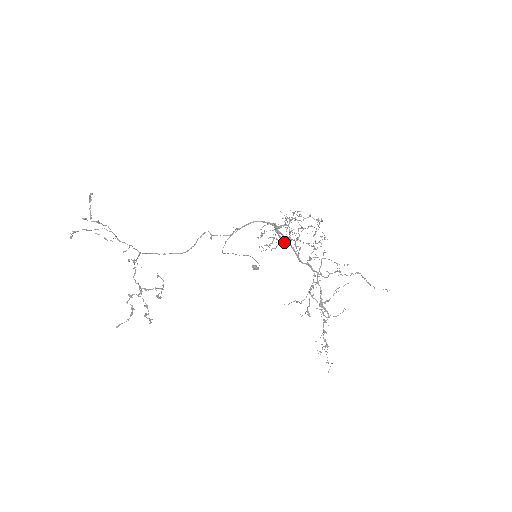
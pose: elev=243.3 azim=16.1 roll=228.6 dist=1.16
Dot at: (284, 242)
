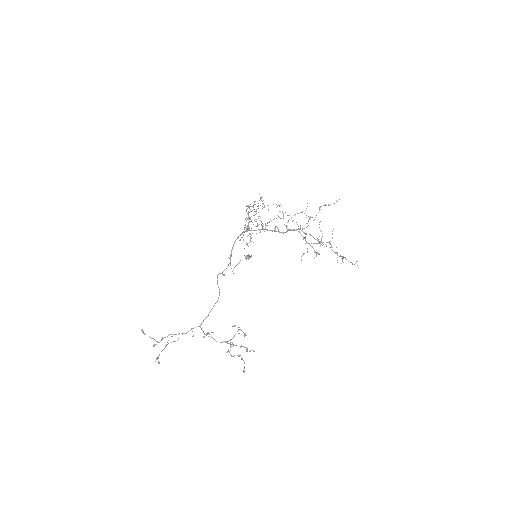
Dot at: occluded
